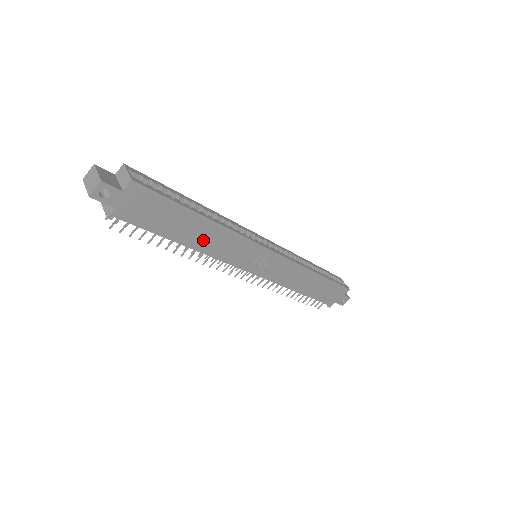
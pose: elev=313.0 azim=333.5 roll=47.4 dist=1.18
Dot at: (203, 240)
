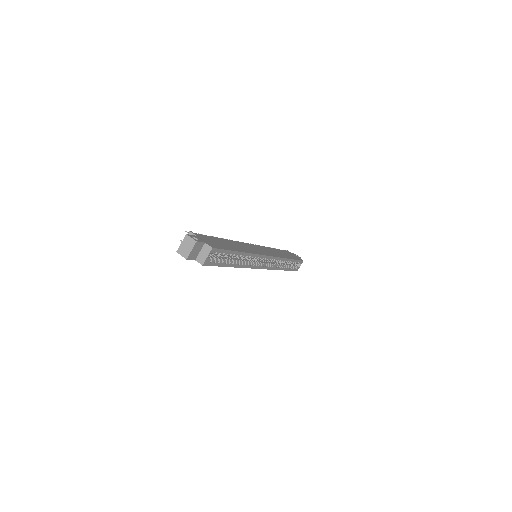
Dot at: occluded
